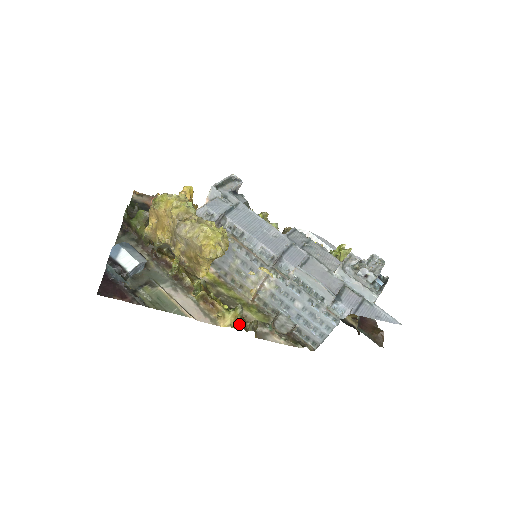
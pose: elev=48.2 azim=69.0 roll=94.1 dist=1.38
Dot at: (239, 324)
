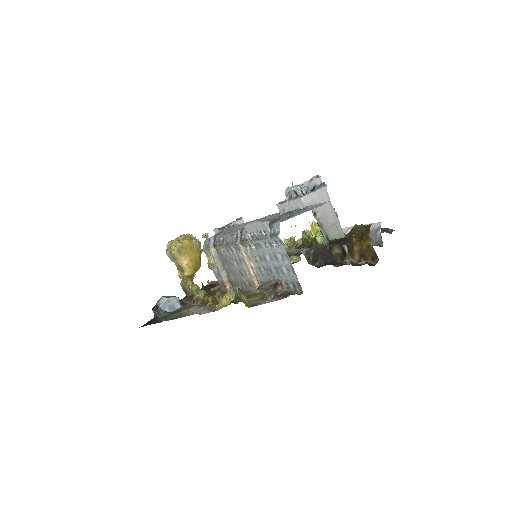
Dot at: (231, 302)
